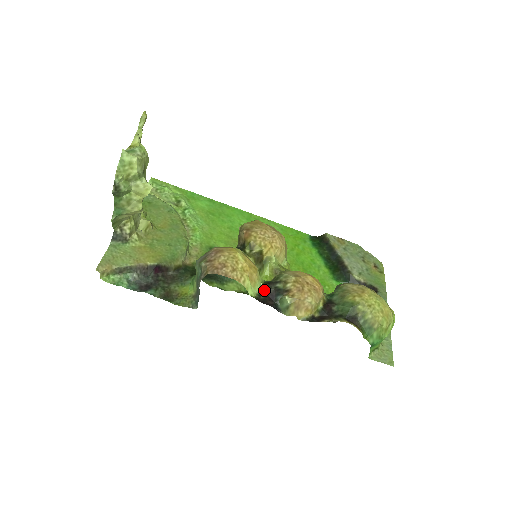
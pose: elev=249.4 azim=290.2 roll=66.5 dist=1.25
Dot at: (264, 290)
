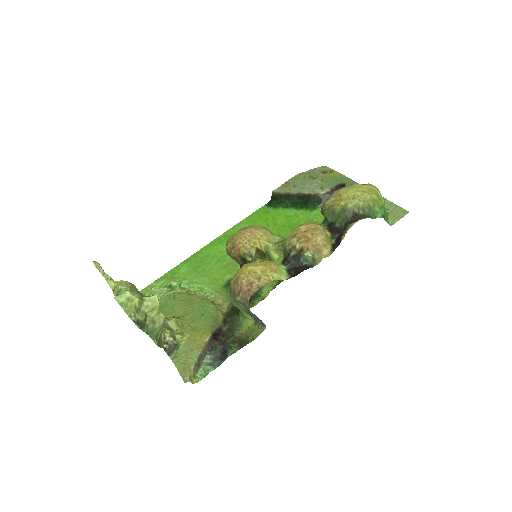
Dot at: (288, 267)
